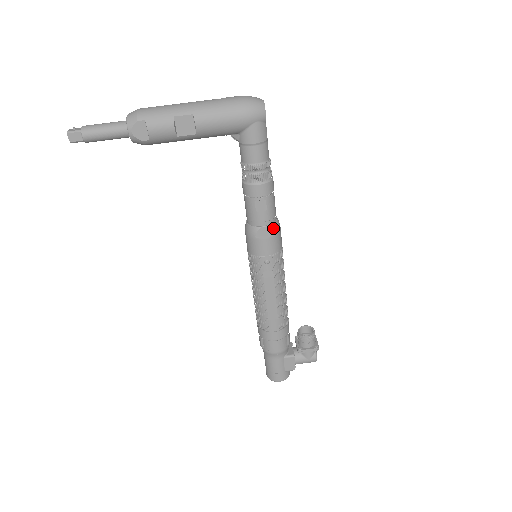
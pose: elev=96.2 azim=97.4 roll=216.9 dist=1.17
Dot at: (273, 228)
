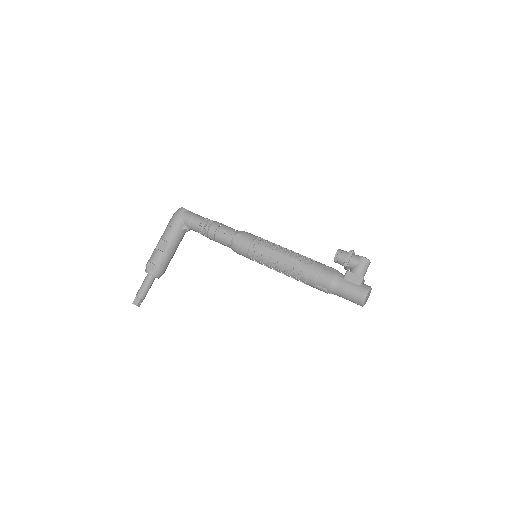
Dot at: (238, 233)
